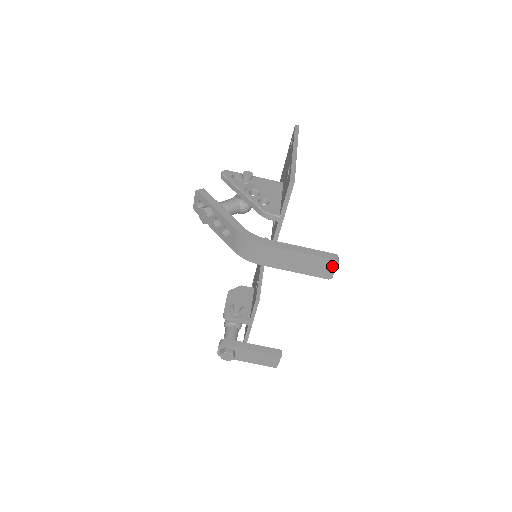
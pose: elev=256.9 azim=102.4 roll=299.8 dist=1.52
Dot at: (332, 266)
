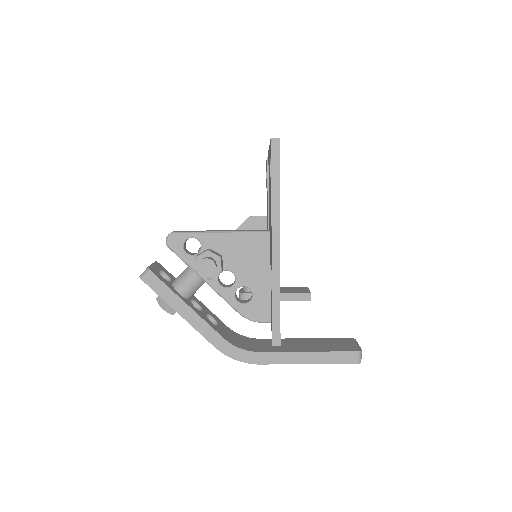
Dot at: occluded
